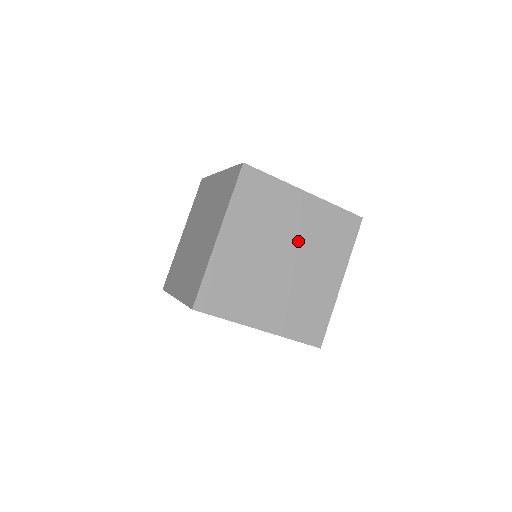
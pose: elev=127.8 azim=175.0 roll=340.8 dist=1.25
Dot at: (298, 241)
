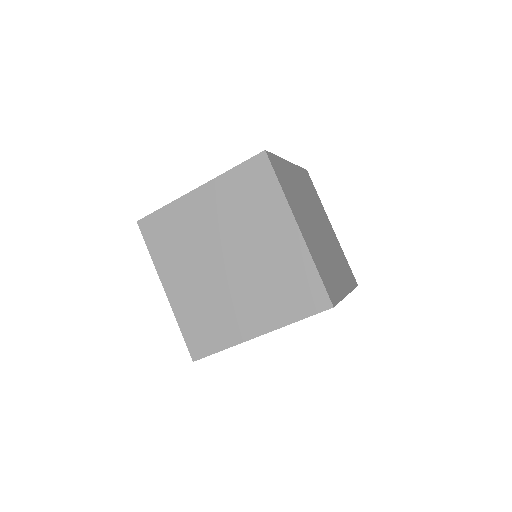
Dot at: (311, 207)
